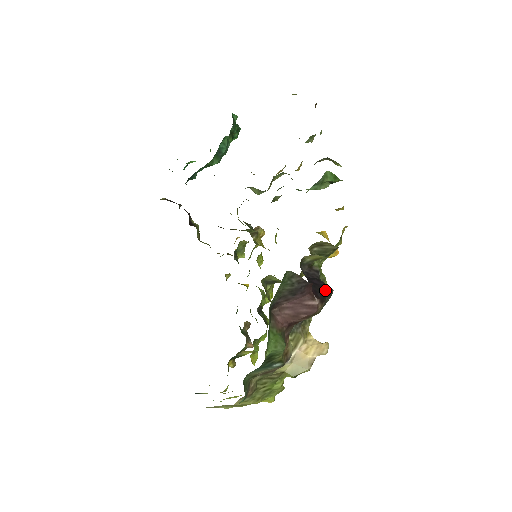
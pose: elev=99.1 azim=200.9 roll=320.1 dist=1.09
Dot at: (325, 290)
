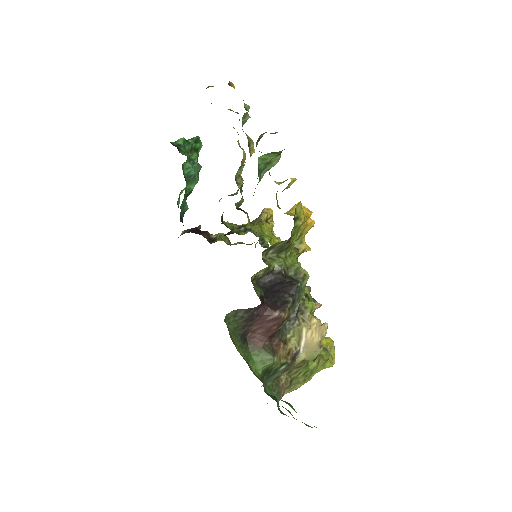
Dot at: (289, 291)
